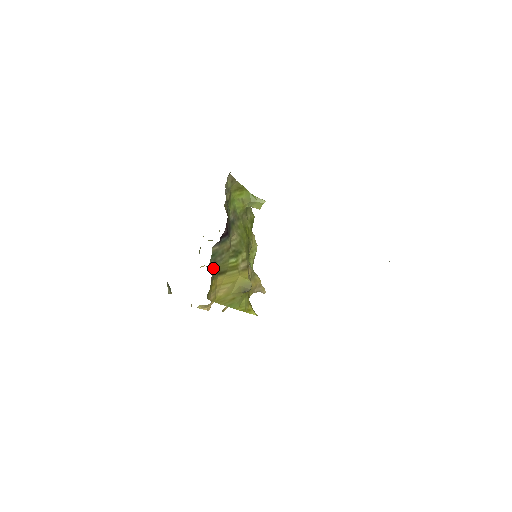
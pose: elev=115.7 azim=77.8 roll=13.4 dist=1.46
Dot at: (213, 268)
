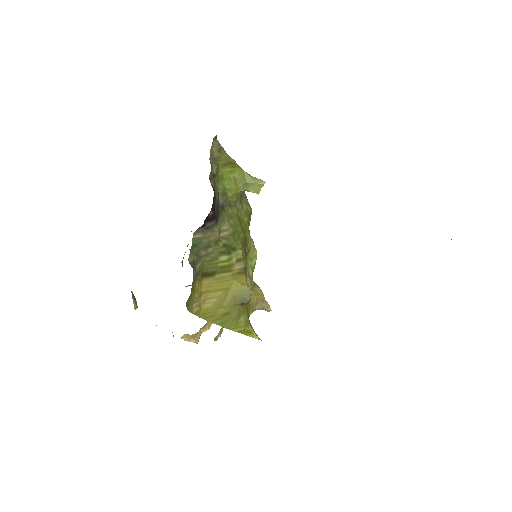
Dot at: (195, 265)
